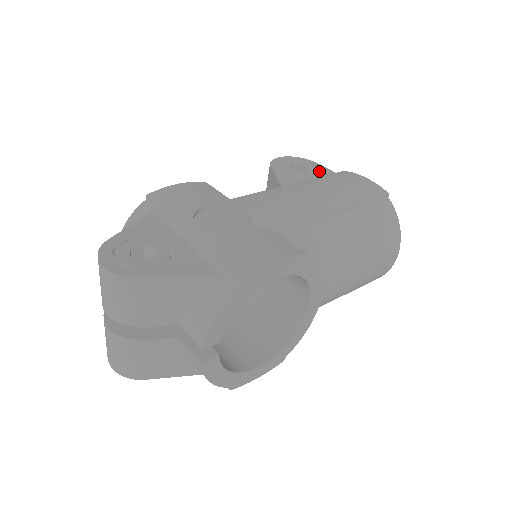
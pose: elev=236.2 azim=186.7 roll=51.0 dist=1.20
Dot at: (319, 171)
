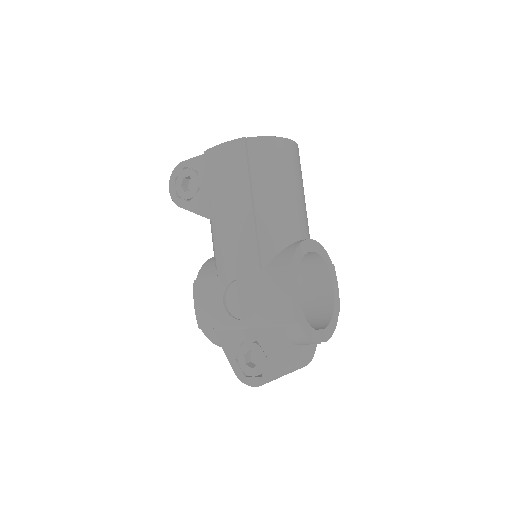
Dot at: (196, 169)
